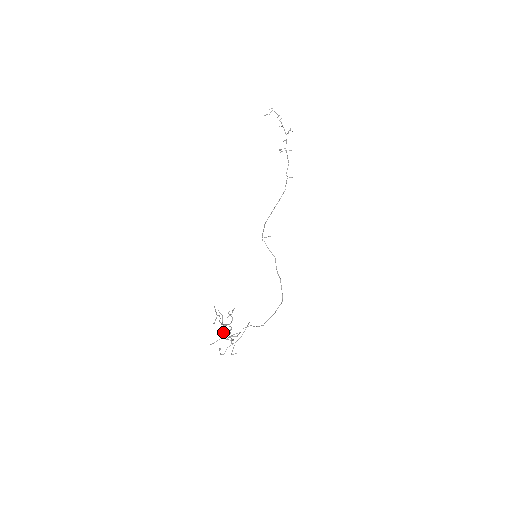
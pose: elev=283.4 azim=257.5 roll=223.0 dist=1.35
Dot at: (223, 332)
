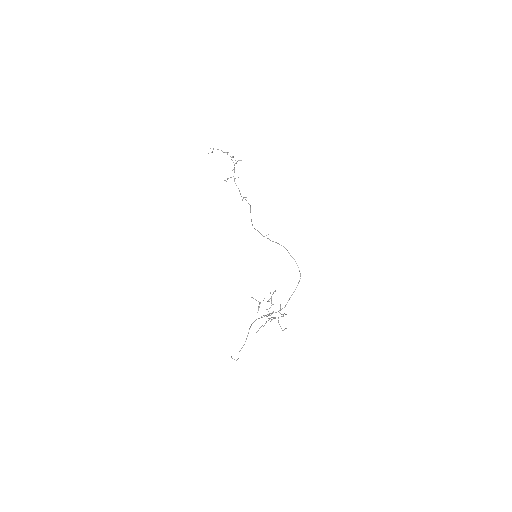
Dot at: (272, 313)
